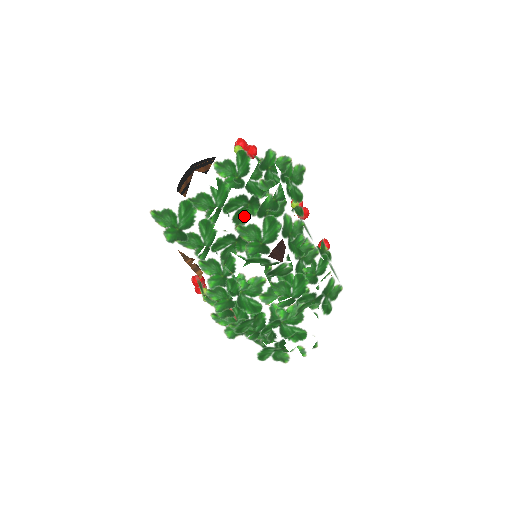
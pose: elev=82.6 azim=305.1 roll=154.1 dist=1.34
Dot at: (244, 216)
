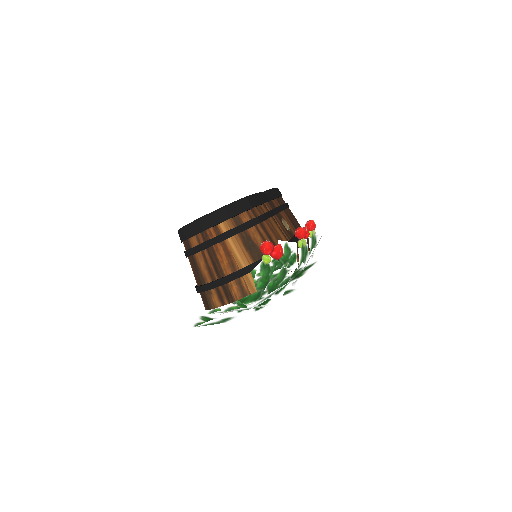
Dot at: occluded
